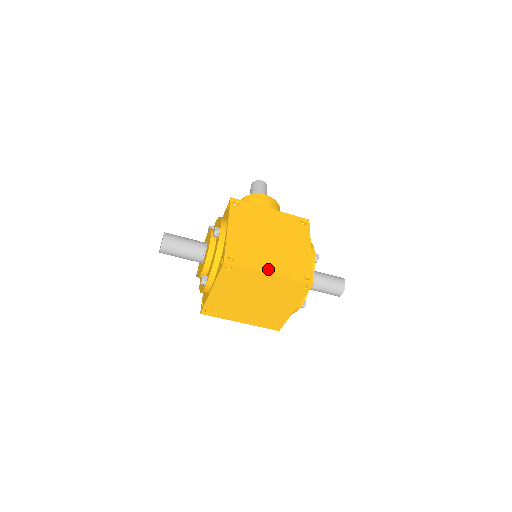
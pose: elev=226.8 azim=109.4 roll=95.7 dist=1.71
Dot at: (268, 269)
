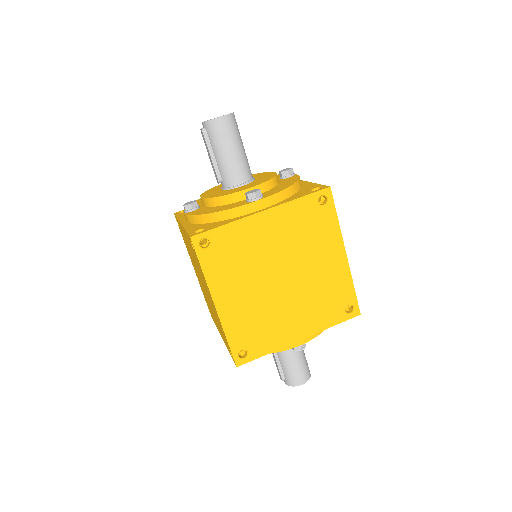
Dot at: occluded
